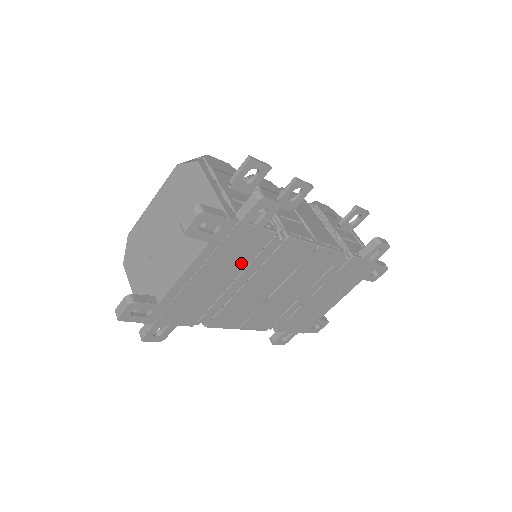
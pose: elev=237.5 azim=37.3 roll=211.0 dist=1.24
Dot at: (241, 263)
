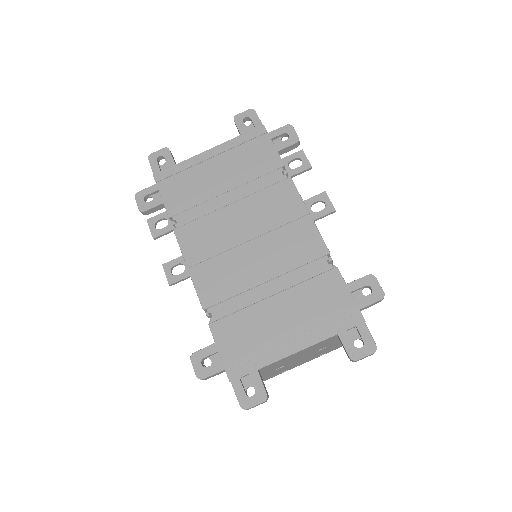
Dot at: (245, 175)
